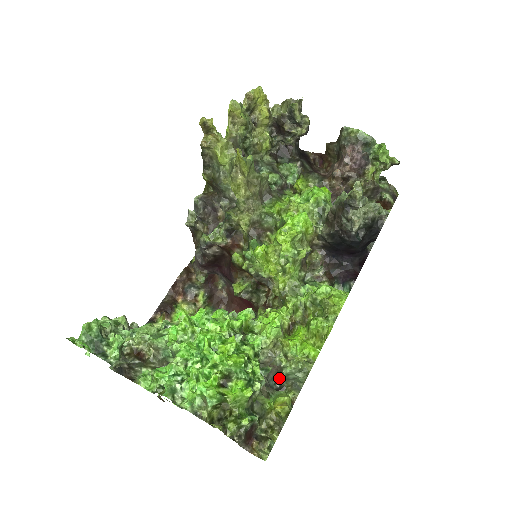
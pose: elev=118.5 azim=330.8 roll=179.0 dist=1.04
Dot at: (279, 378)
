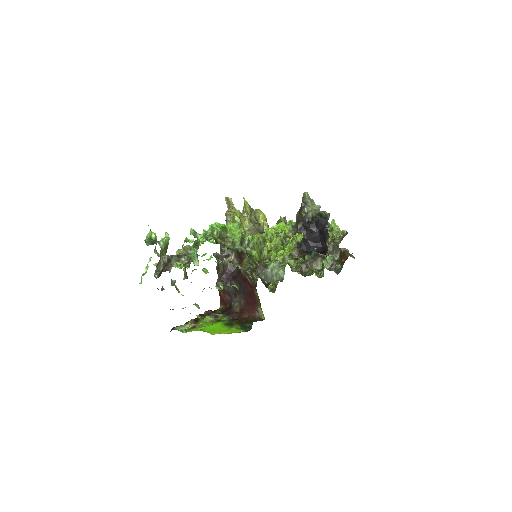
Dot at: (266, 274)
